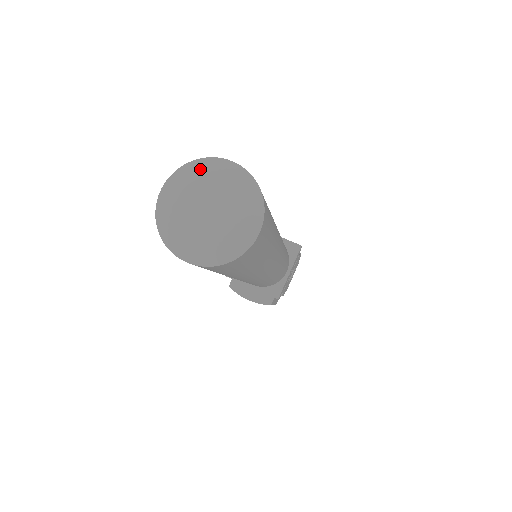
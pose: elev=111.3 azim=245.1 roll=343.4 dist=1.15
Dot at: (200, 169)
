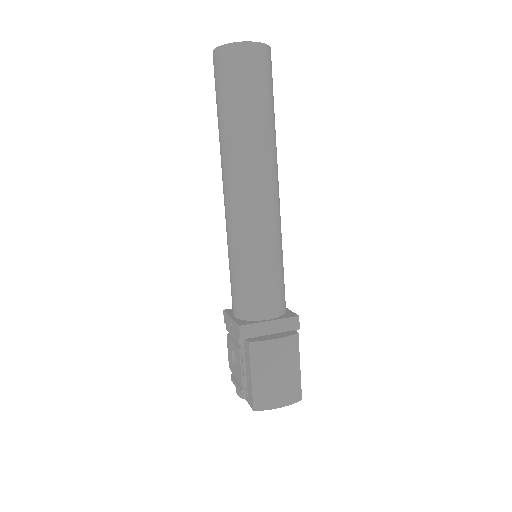
Dot at: occluded
